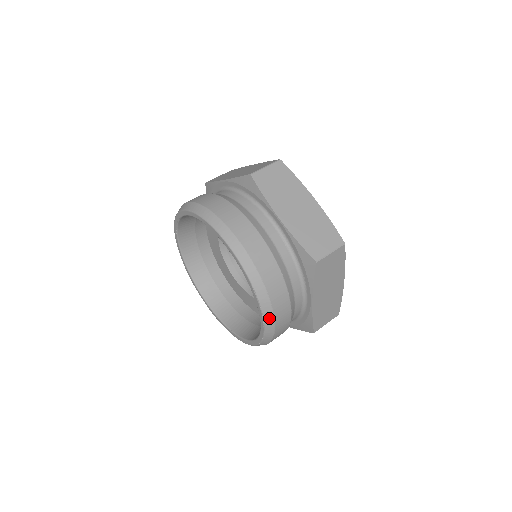
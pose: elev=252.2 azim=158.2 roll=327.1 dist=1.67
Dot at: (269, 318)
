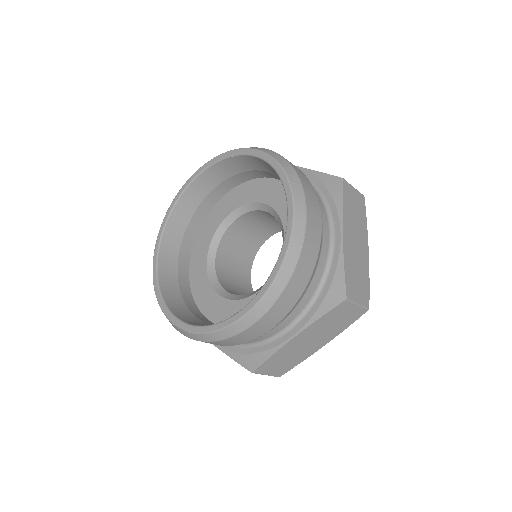
Dot at: (300, 204)
